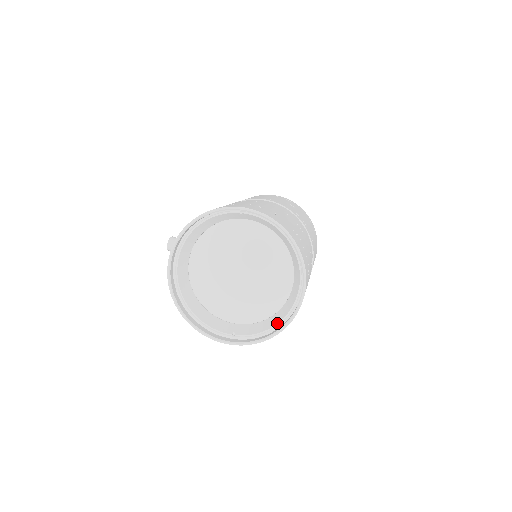
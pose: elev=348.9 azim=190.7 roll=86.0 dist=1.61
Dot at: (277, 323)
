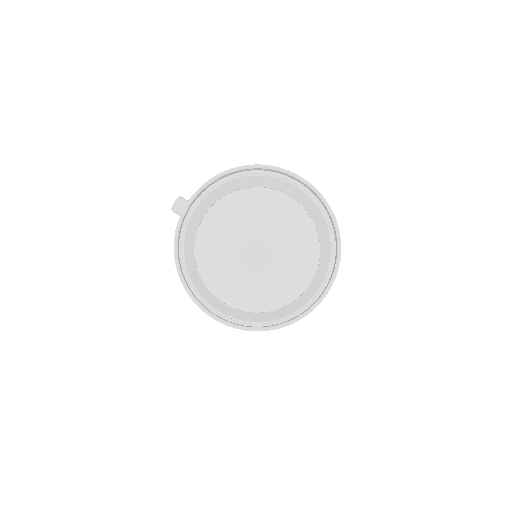
Dot at: (287, 315)
